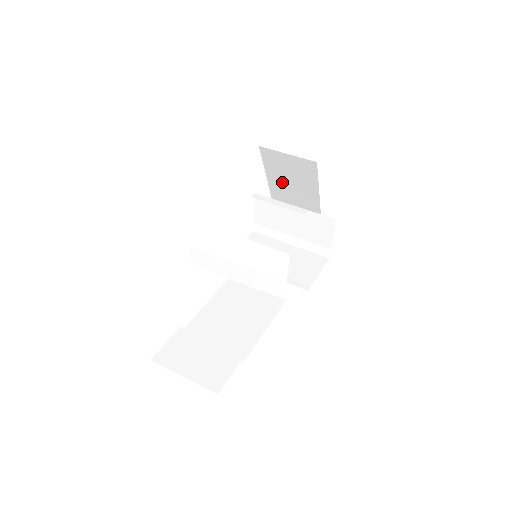
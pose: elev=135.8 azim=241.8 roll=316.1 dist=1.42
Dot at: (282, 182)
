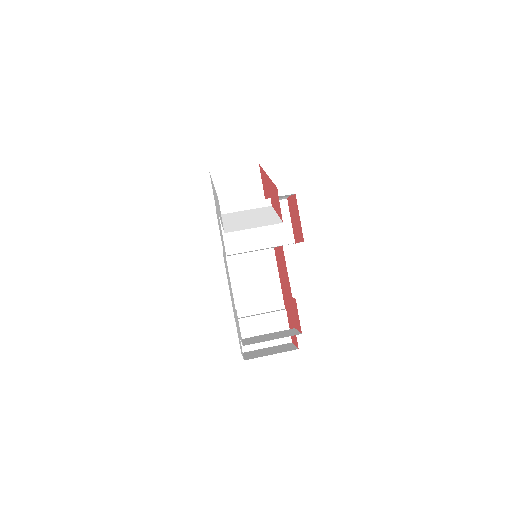
Dot at: occluded
